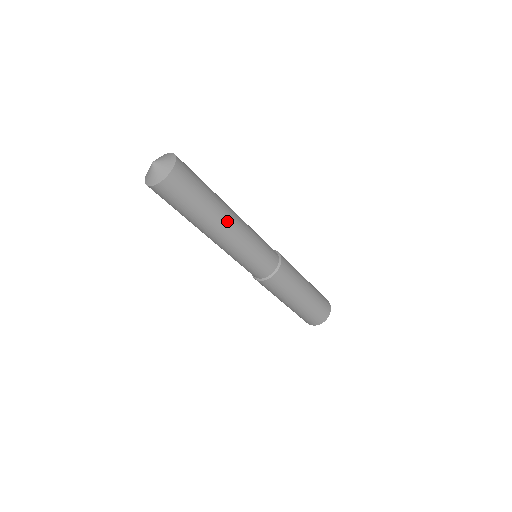
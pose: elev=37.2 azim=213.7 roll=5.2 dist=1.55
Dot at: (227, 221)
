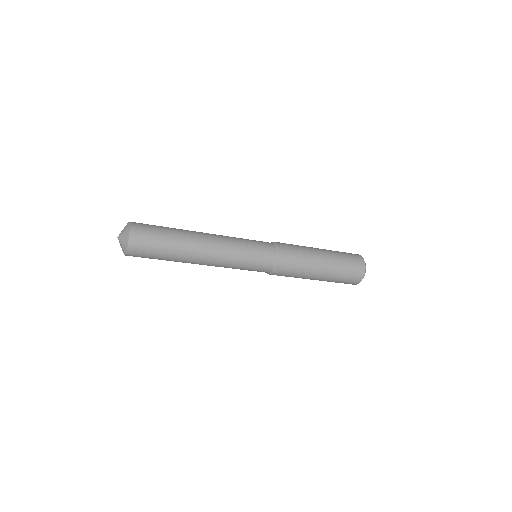
Dot at: (202, 245)
